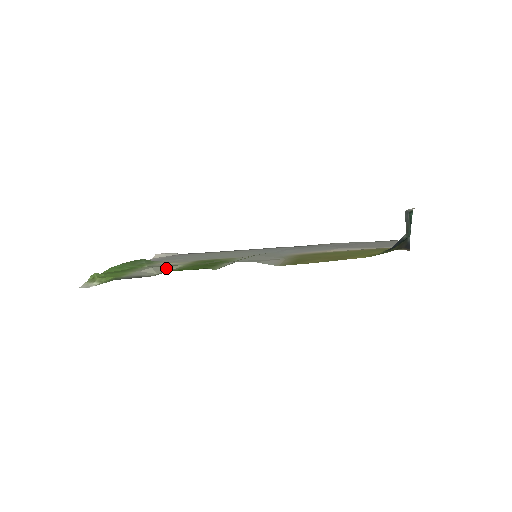
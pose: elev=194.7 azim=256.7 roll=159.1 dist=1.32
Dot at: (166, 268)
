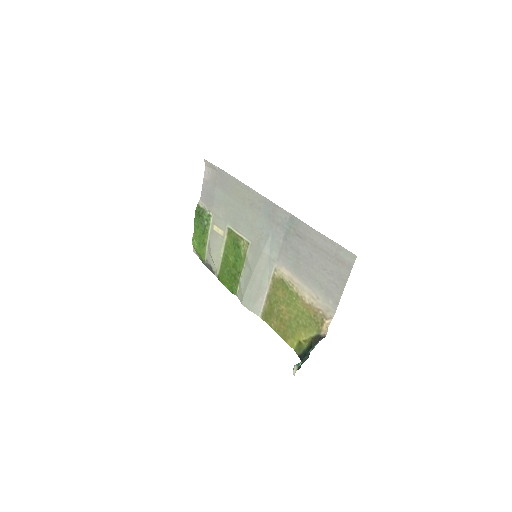
Dot at: (218, 257)
